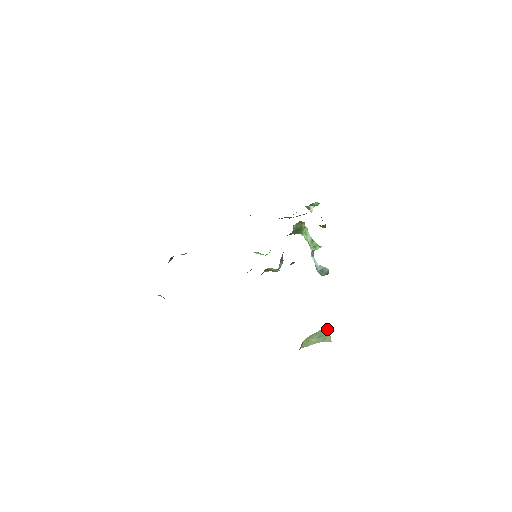
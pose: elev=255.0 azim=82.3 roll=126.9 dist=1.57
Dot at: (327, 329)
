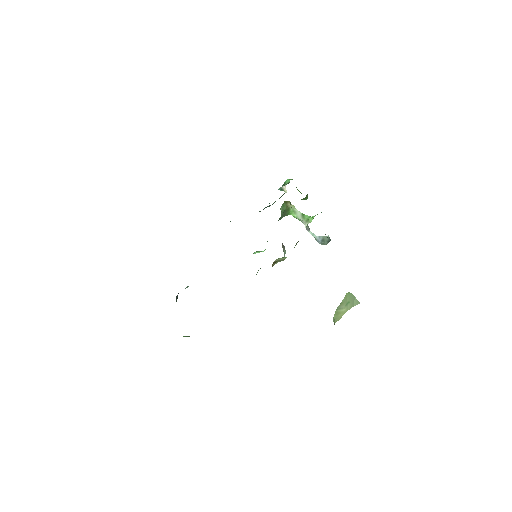
Dot at: (350, 294)
